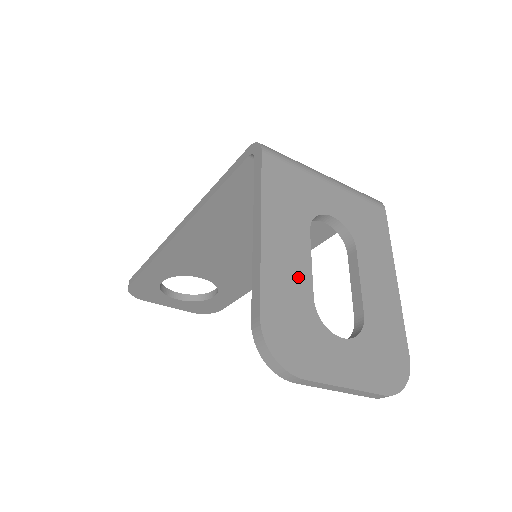
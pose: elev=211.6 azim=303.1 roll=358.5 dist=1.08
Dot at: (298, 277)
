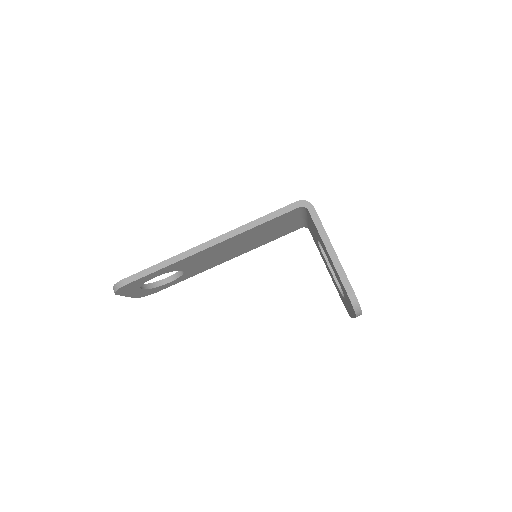
Dot at: occluded
